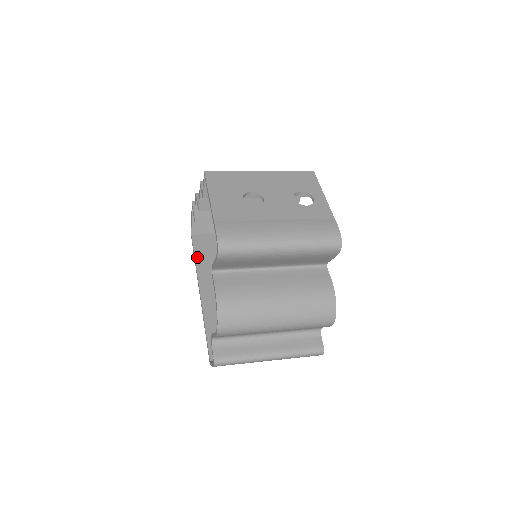
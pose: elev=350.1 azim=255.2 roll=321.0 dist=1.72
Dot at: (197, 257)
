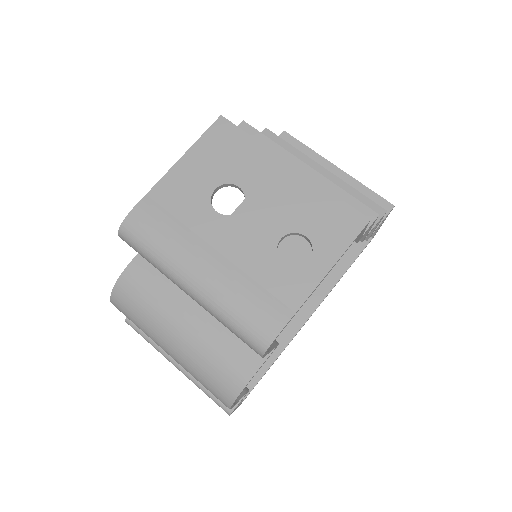
Dot at: occluded
